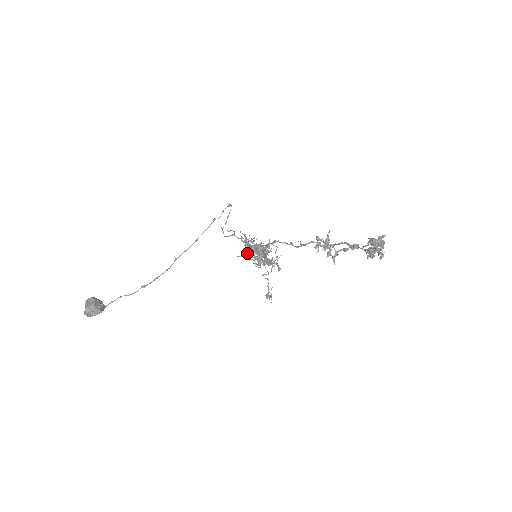
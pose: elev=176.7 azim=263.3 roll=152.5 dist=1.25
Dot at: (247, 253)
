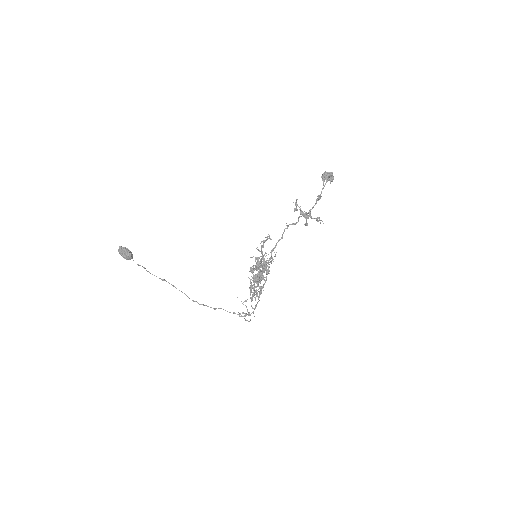
Dot at: (250, 267)
